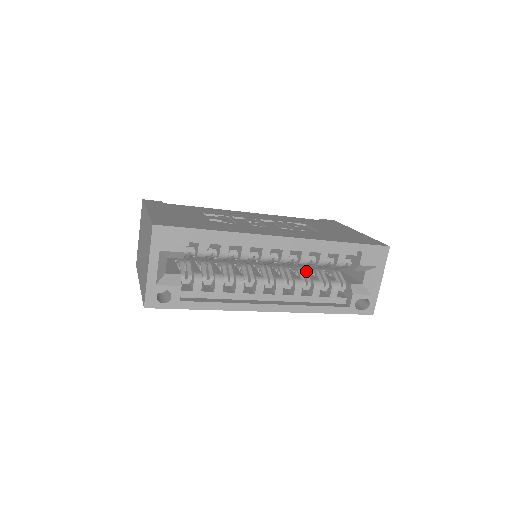
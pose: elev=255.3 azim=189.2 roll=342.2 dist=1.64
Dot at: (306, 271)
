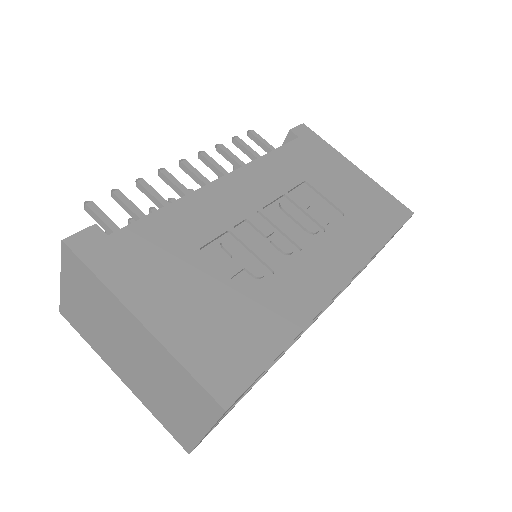
Dot at: occluded
